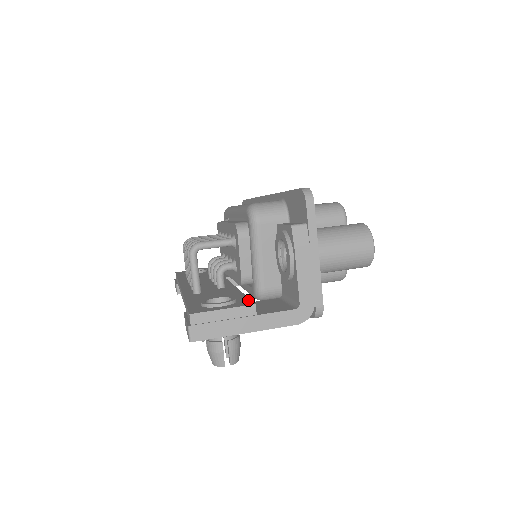
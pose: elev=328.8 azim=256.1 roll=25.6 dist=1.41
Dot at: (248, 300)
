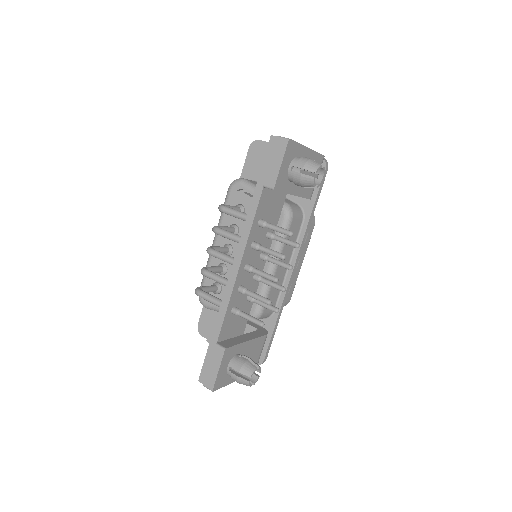
Dot at: occluded
